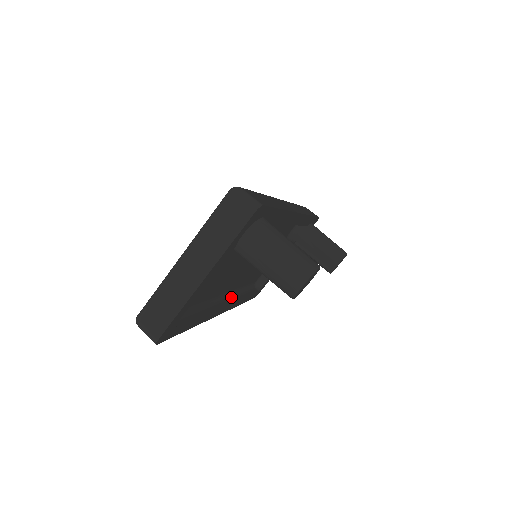
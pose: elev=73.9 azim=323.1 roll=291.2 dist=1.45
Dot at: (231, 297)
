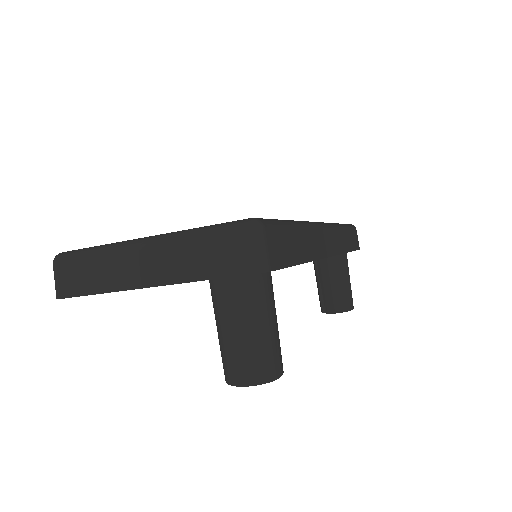
Dot at: occluded
